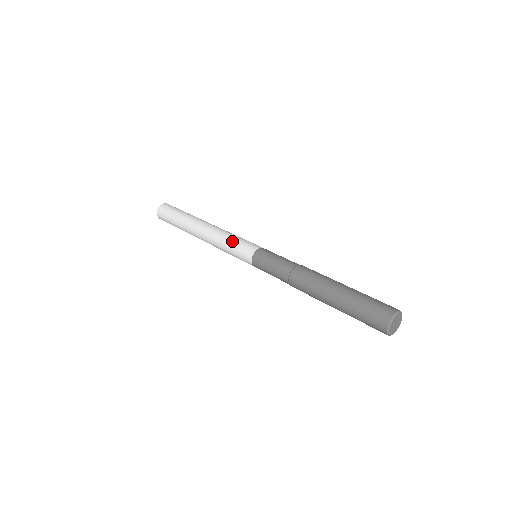
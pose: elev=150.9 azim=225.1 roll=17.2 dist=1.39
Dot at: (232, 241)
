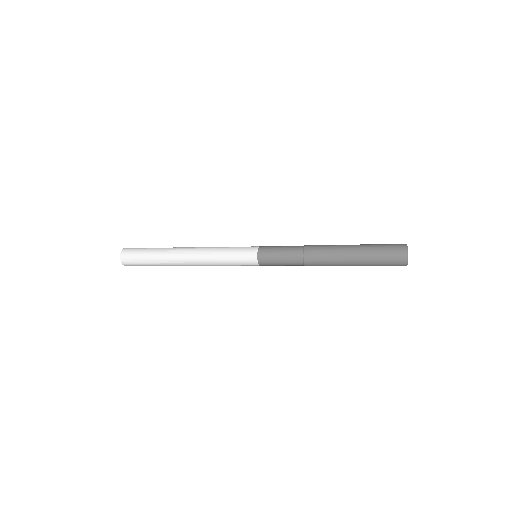
Dot at: (229, 248)
